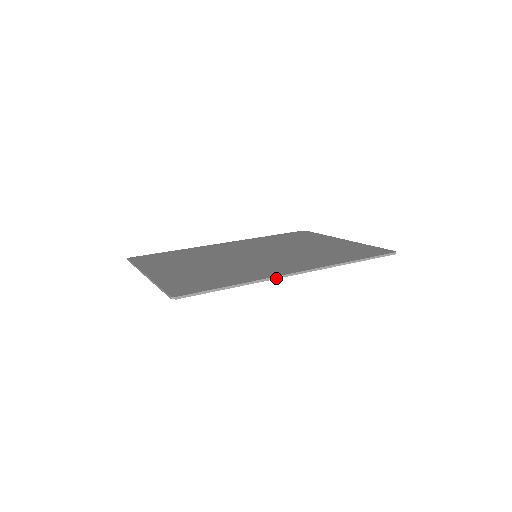
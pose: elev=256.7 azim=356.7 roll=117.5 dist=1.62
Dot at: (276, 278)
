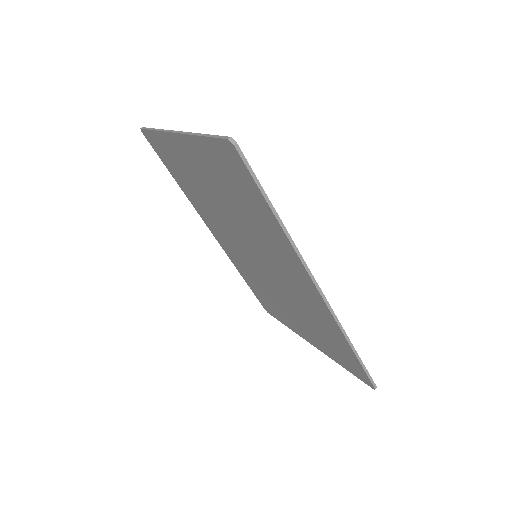
Dot at: (304, 265)
